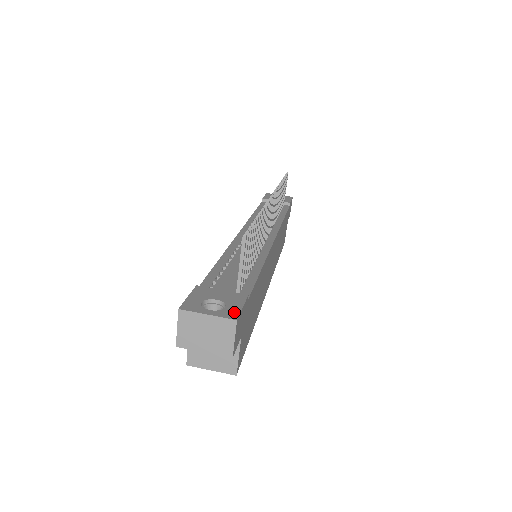
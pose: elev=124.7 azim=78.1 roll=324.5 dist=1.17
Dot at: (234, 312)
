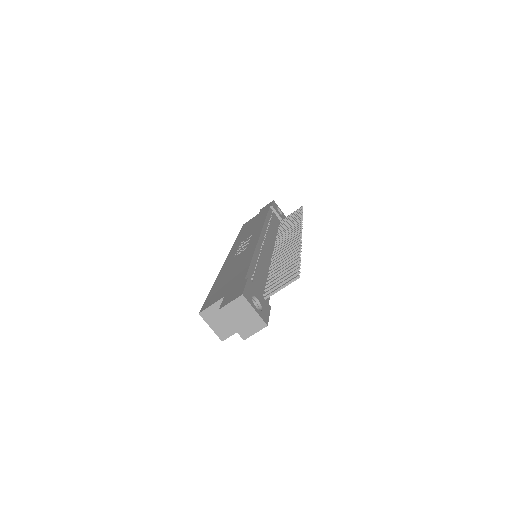
Dot at: (266, 318)
